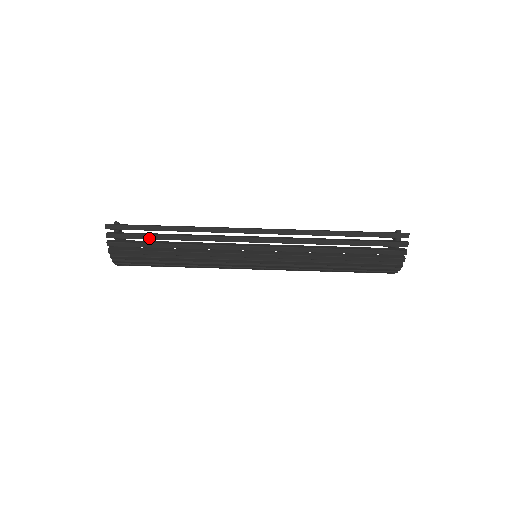
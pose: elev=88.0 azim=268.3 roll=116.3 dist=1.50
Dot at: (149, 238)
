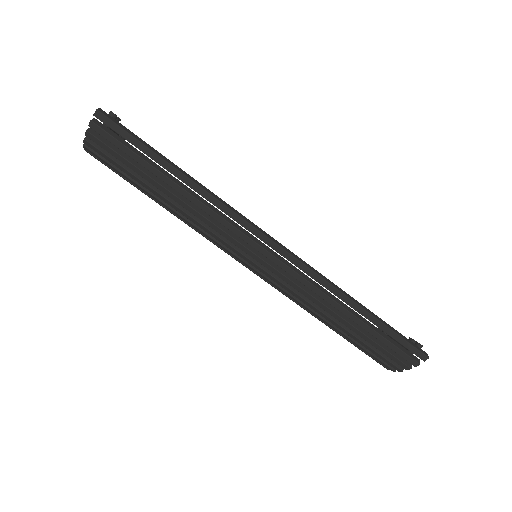
Dot at: (143, 164)
